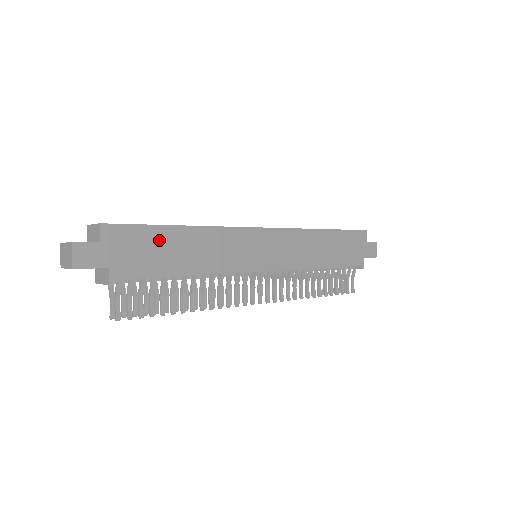
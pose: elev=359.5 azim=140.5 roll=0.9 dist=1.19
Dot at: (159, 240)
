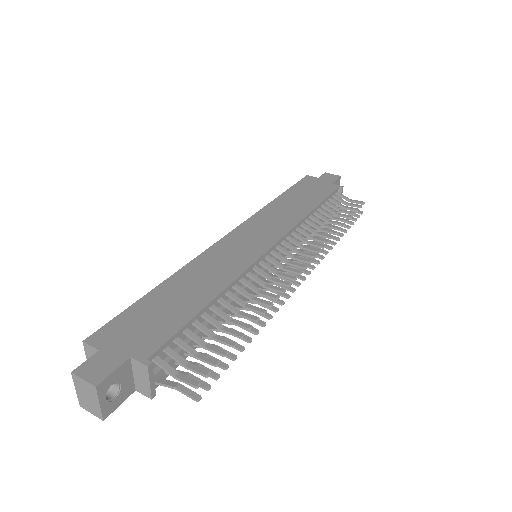
Dot at: (152, 307)
